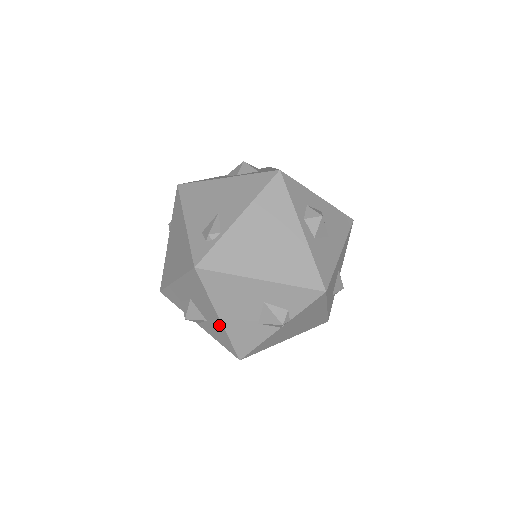
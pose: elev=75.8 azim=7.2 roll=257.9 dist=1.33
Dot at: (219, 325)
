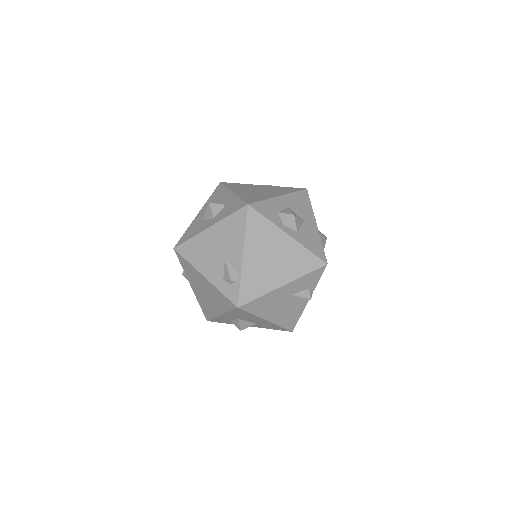
Dot at: (269, 323)
